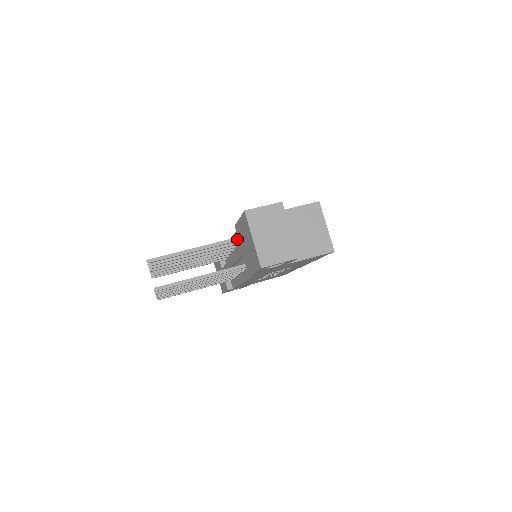
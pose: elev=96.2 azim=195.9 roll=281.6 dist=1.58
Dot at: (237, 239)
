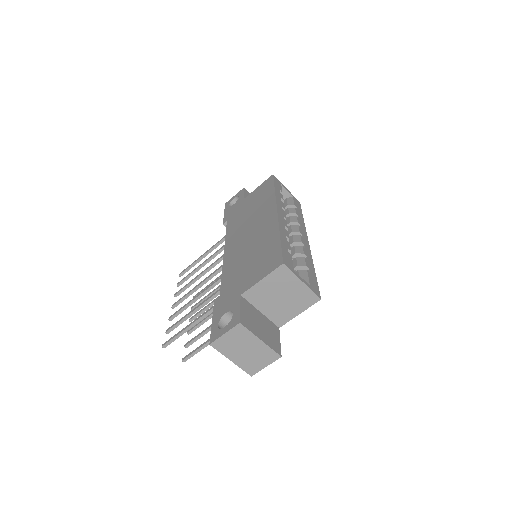
Dot at: occluded
